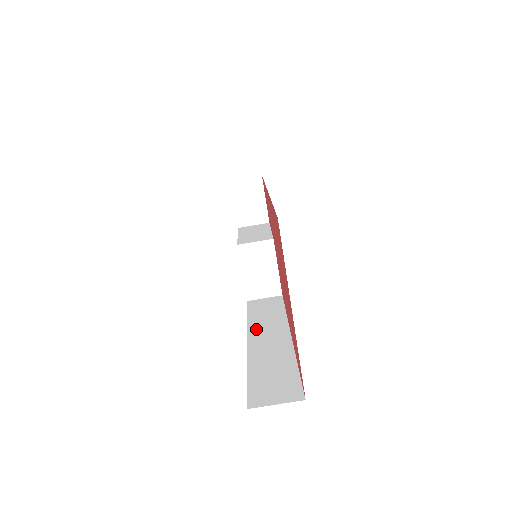
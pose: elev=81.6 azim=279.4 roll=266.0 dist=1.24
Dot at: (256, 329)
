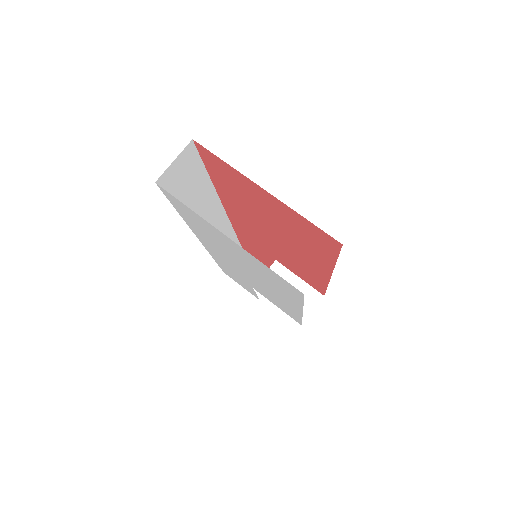
Dot at: occluded
